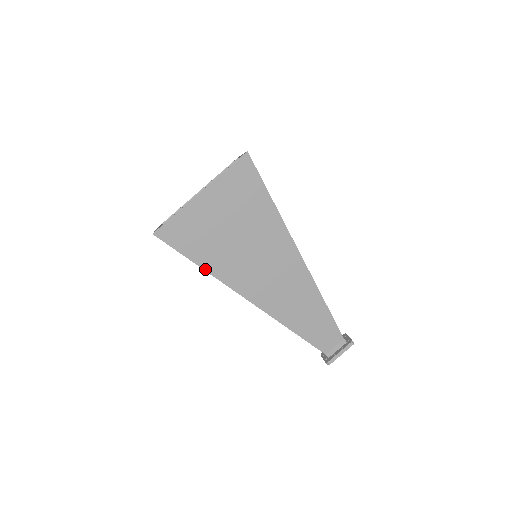
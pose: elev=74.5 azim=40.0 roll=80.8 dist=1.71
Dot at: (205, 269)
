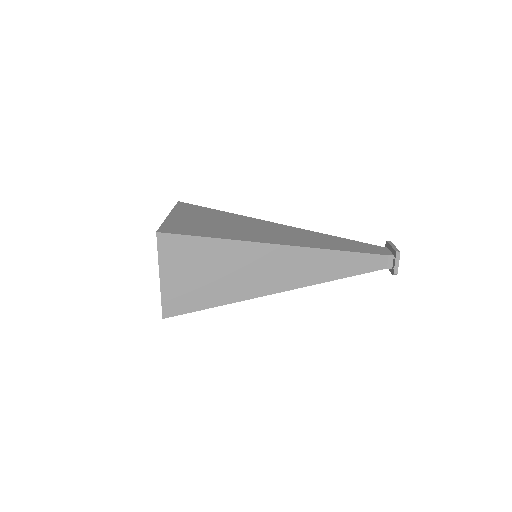
Dot at: (223, 239)
